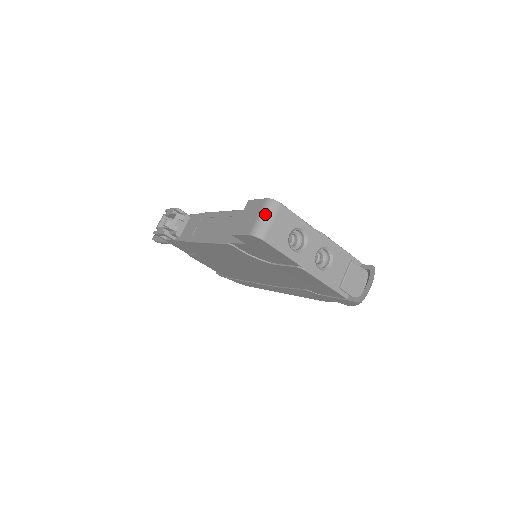
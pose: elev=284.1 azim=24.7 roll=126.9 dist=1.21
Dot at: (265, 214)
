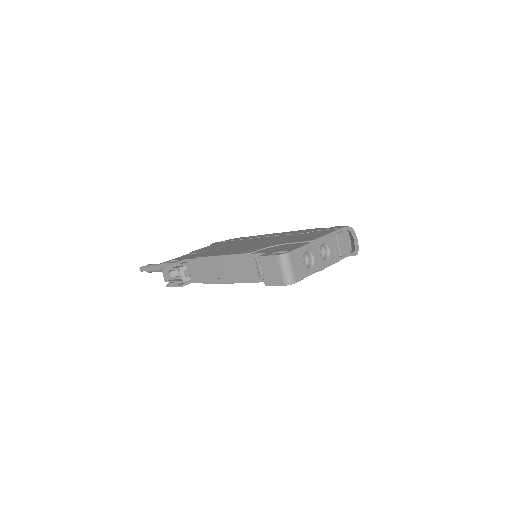
Dot at: (285, 267)
